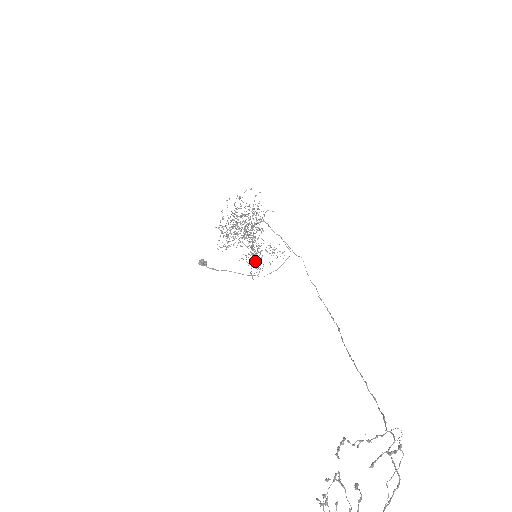
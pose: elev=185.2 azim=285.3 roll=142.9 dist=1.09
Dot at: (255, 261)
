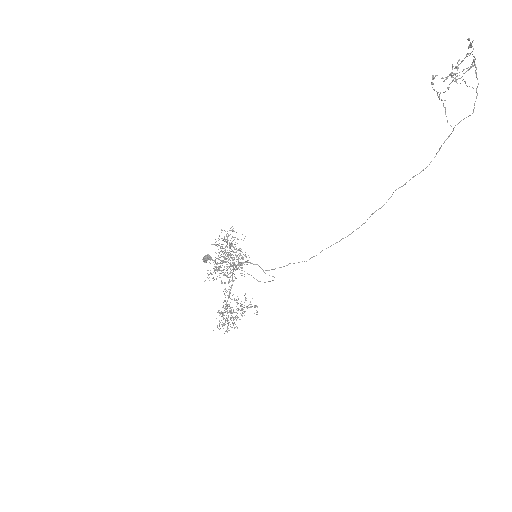
Dot at: (230, 319)
